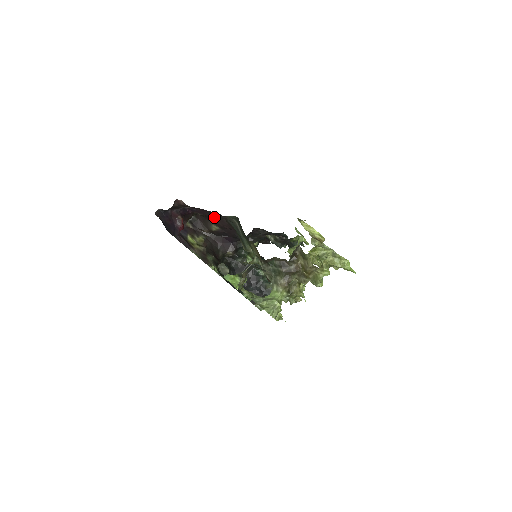
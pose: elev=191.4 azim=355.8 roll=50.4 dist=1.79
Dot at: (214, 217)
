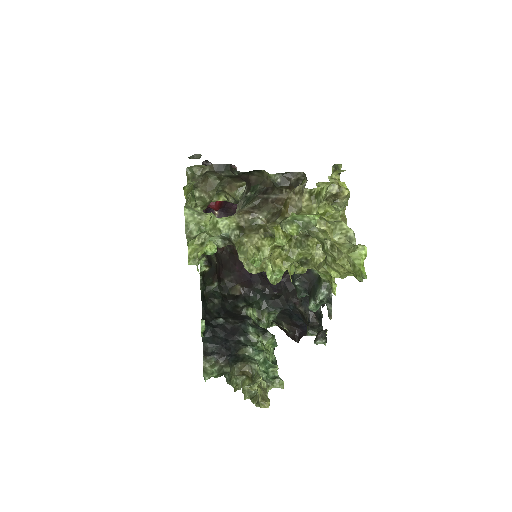
Dot at: occluded
